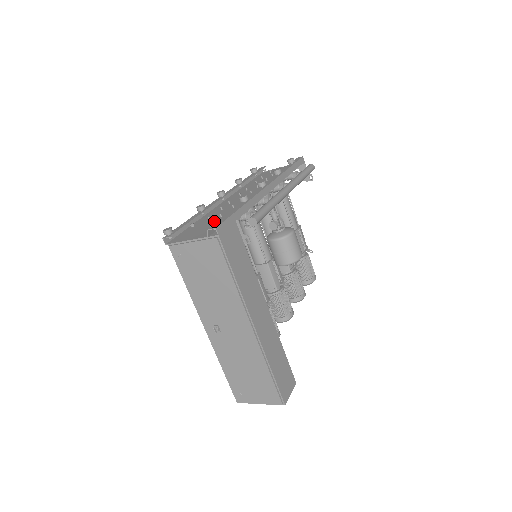
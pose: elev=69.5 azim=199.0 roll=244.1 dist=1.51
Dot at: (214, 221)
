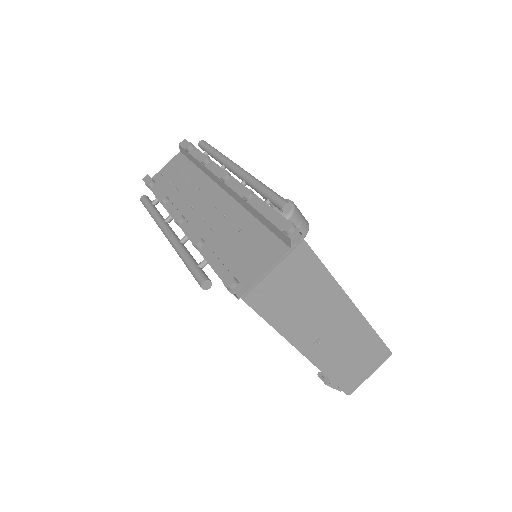
Dot at: (293, 224)
